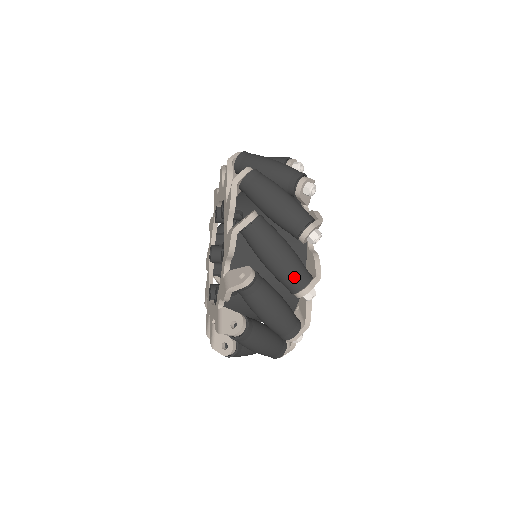
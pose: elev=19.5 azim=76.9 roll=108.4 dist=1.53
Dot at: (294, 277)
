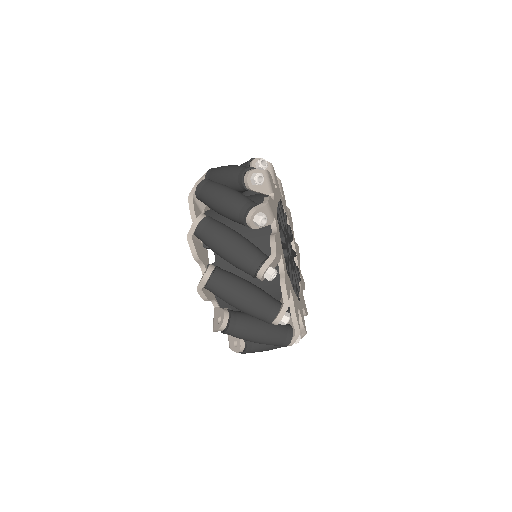
Dot at: (260, 316)
